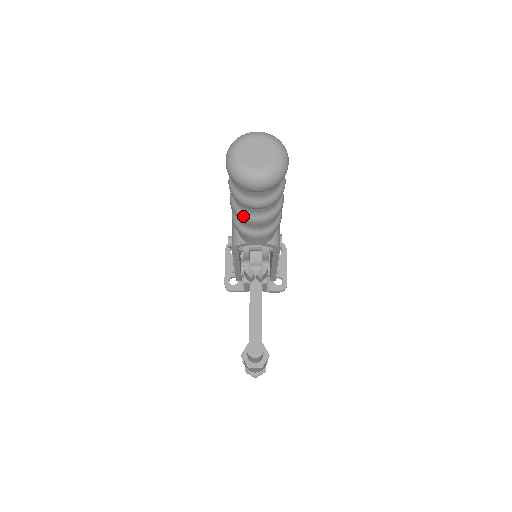
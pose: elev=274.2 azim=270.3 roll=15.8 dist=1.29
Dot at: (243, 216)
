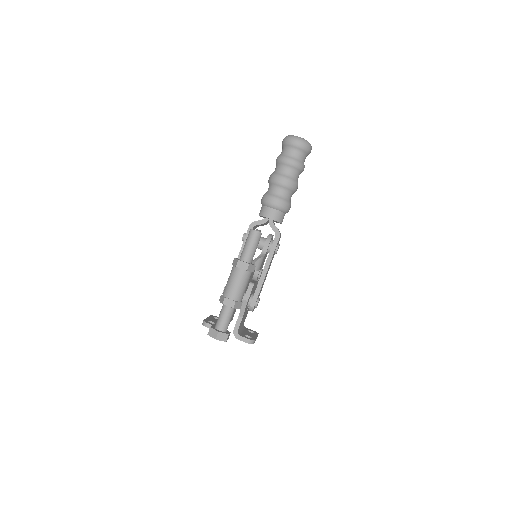
Dot at: (277, 175)
